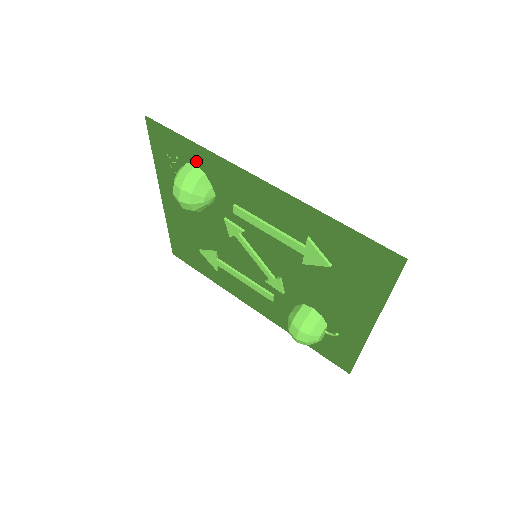
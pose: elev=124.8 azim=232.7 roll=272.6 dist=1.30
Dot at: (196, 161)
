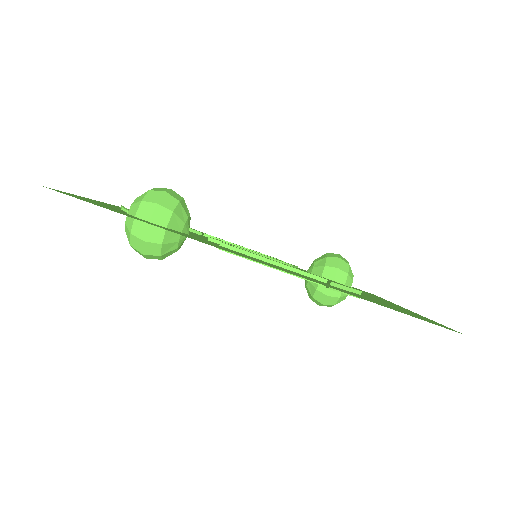
Dot at: (149, 222)
